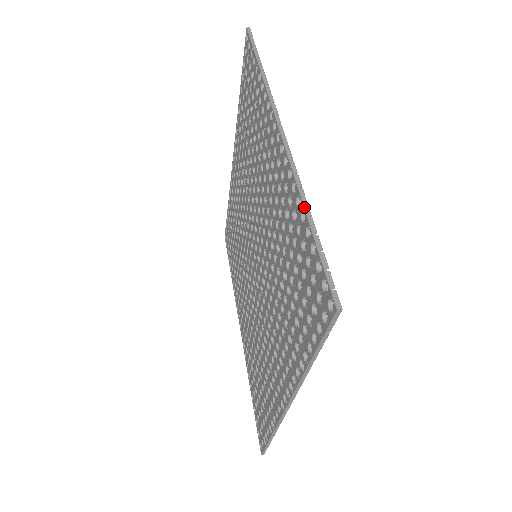
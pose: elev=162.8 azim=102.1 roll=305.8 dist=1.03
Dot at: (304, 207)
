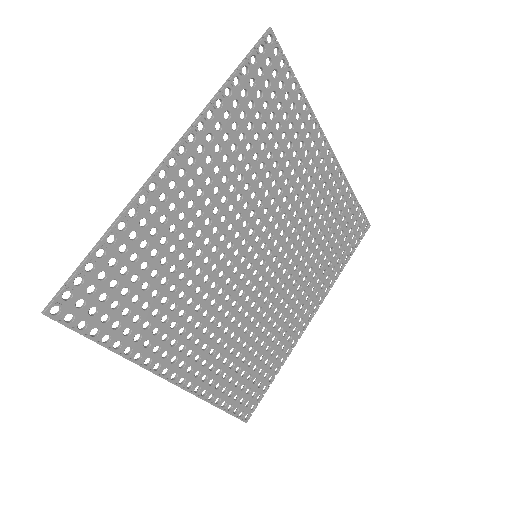
Dot at: (105, 232)
